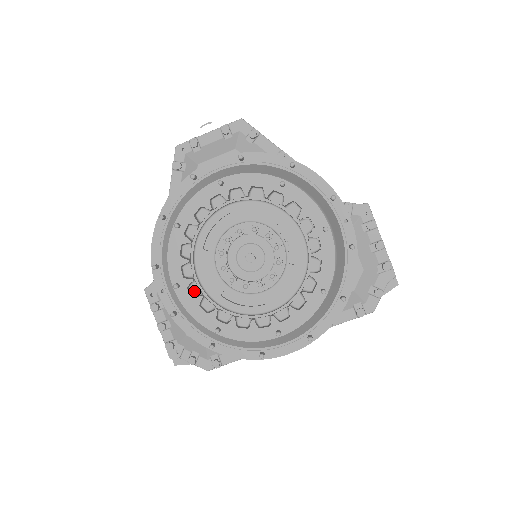
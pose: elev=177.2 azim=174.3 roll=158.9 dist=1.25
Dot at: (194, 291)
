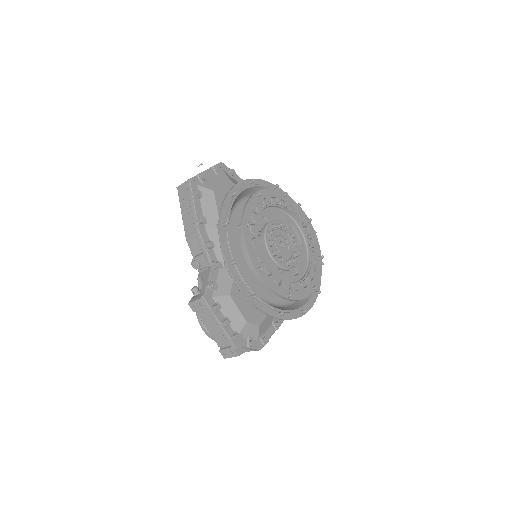
Dot at: (268, 271)
